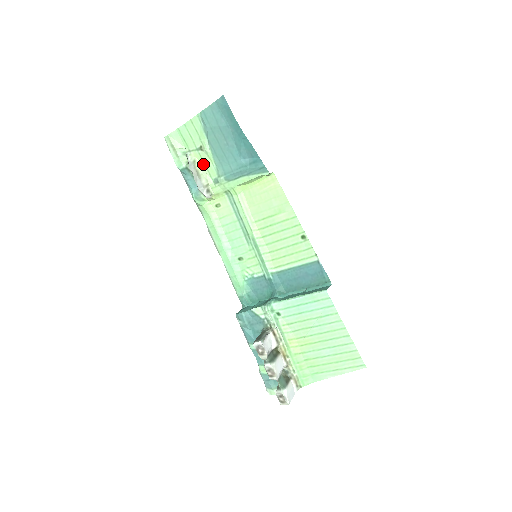
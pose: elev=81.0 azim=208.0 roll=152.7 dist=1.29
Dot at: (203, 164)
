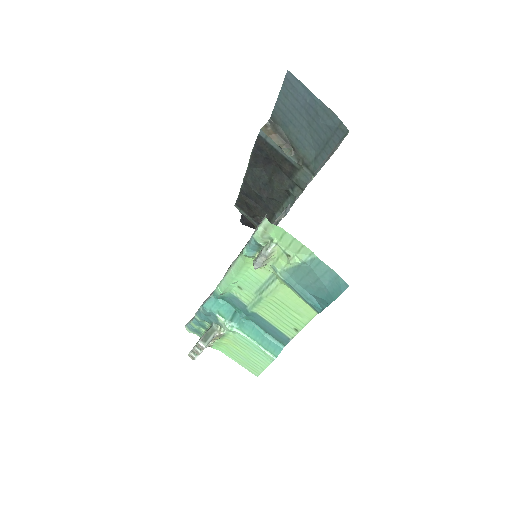
Dot at: (277, 256)
